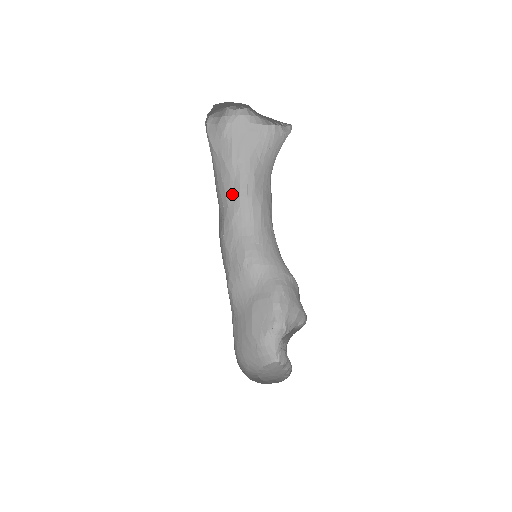
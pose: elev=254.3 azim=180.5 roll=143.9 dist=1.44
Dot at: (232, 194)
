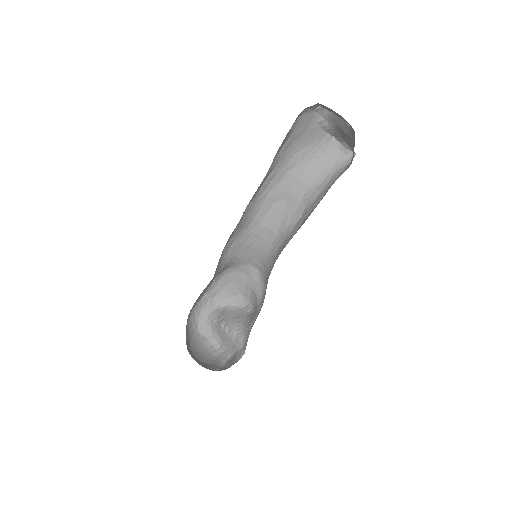
Dot at: (260, 185)
